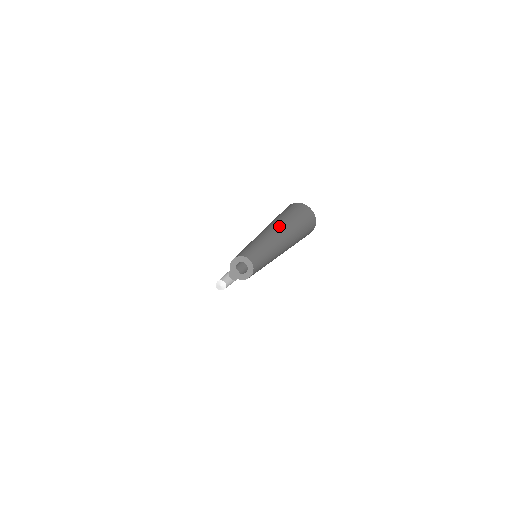
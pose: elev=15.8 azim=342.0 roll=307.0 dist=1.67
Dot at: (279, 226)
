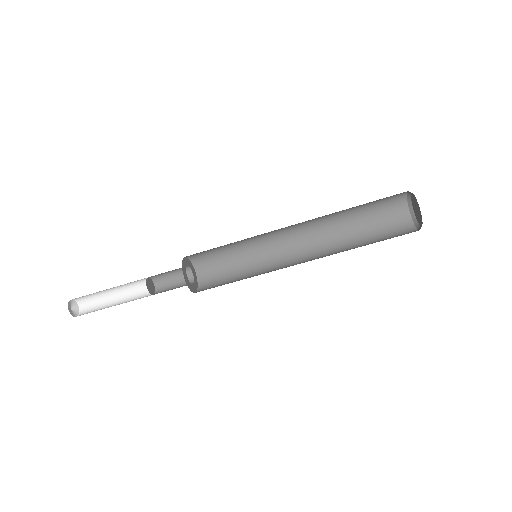
Dot at: (336, 246)
